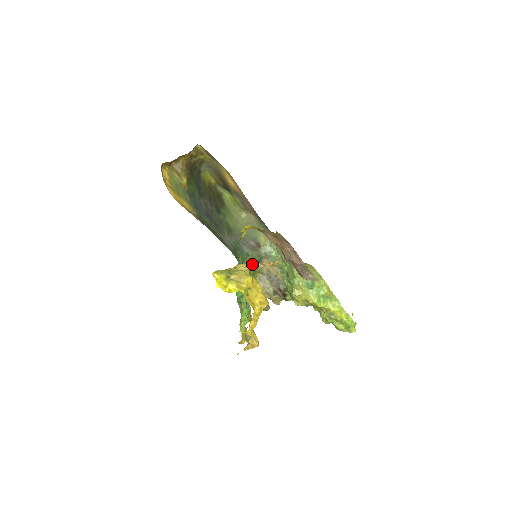
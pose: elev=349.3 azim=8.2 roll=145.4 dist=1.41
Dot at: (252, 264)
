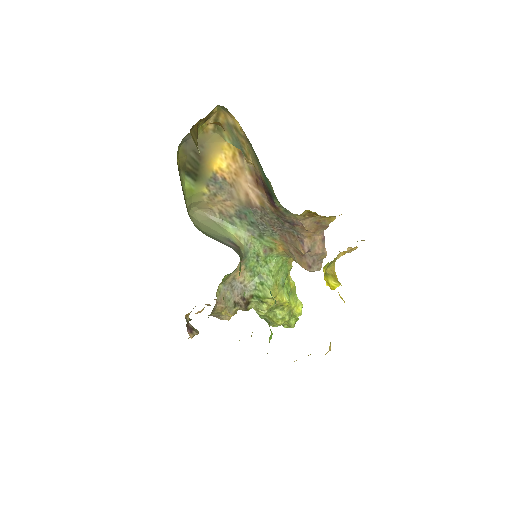
Dot at: (347, 250)
